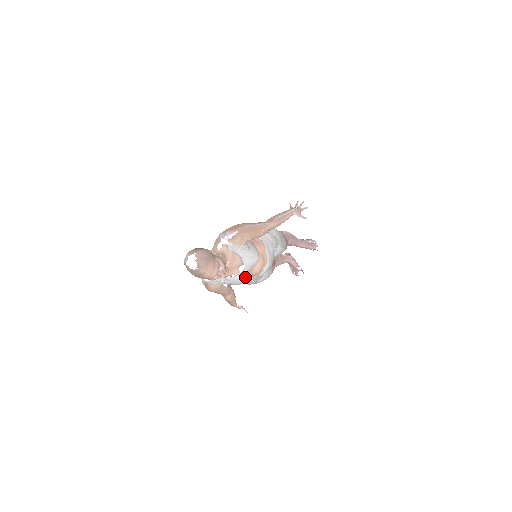
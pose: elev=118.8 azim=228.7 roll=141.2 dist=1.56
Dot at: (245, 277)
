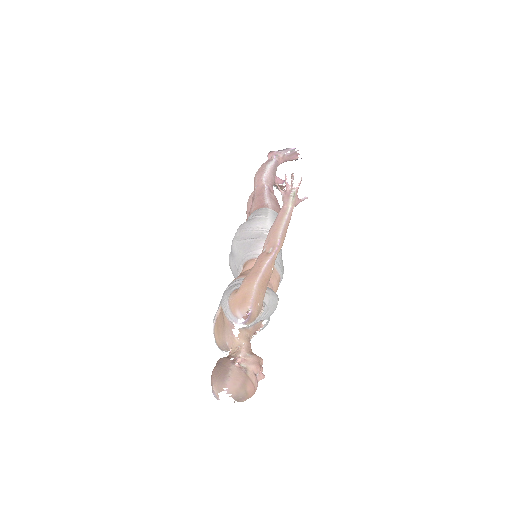
Dot at: (269, 320)
